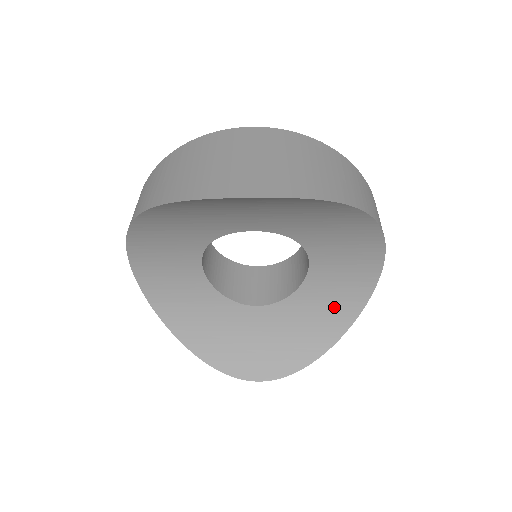
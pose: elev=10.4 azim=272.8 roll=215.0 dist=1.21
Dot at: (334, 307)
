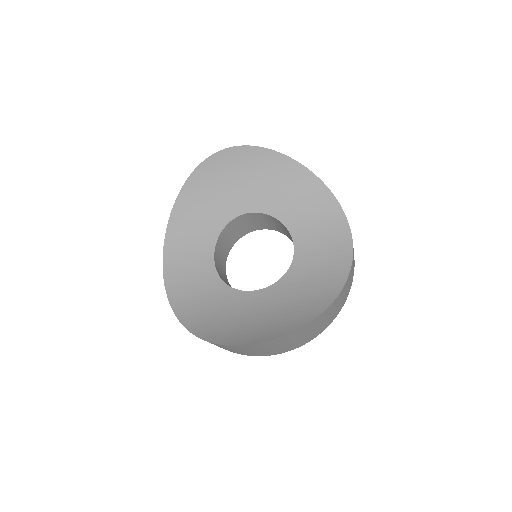
Dot at: (324, 276)
